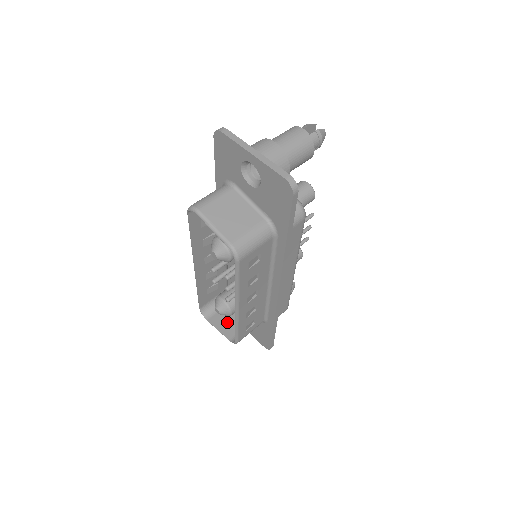
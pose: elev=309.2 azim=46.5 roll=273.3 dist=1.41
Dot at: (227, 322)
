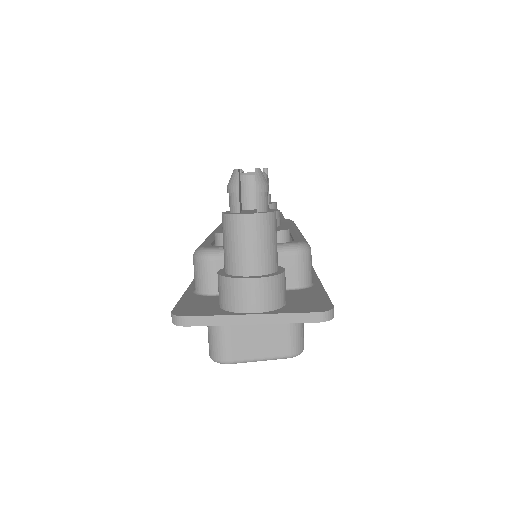
Dot at: occluded
